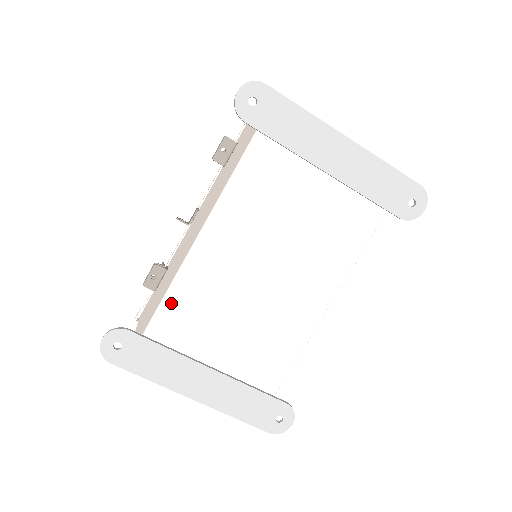
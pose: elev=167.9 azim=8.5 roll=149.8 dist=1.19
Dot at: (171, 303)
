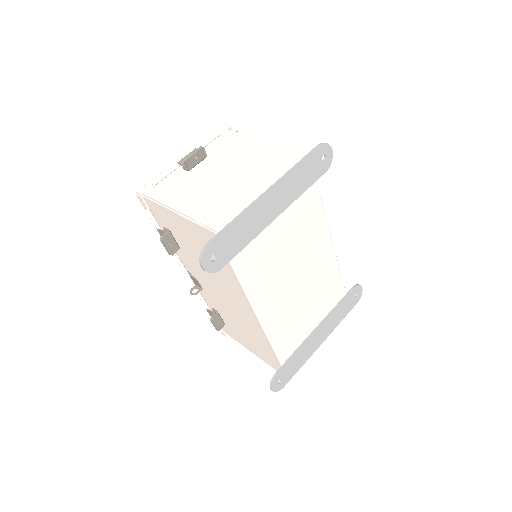
Dot at: (278, 345)
